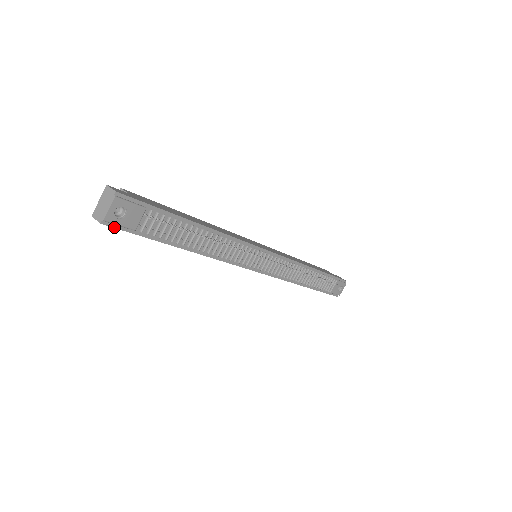
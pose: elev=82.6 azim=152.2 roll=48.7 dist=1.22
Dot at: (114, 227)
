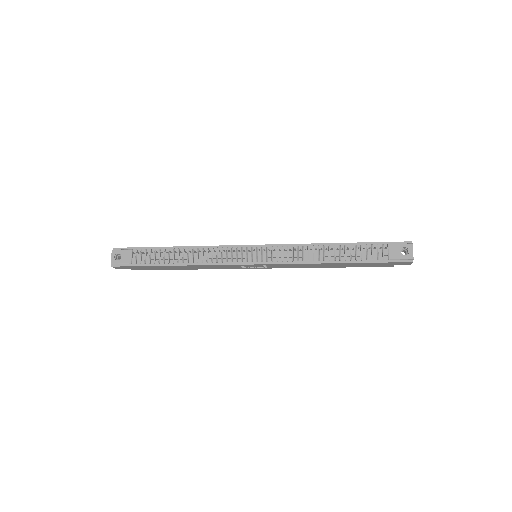
Dot at: (120, 266)
